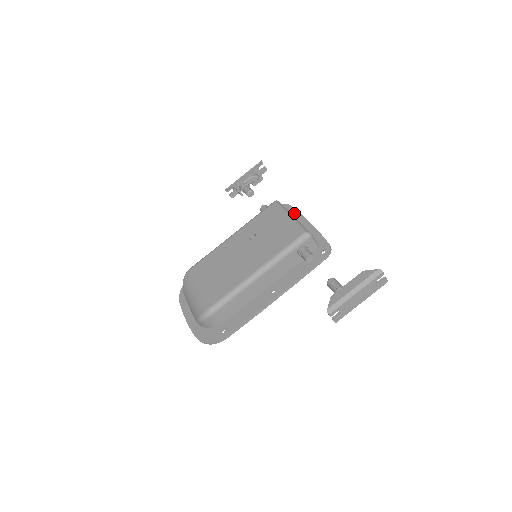
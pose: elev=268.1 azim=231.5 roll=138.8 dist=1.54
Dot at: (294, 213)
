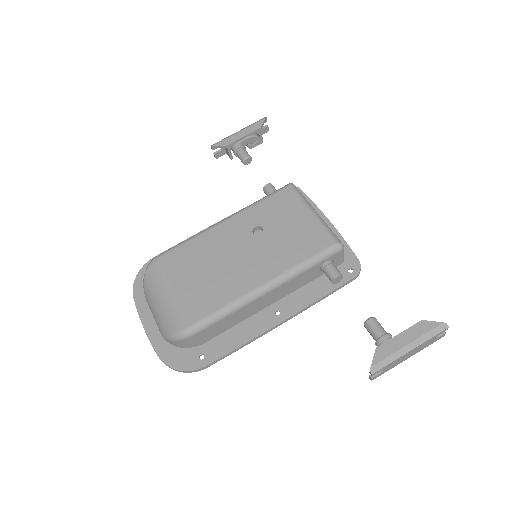
Dot at: occluded
